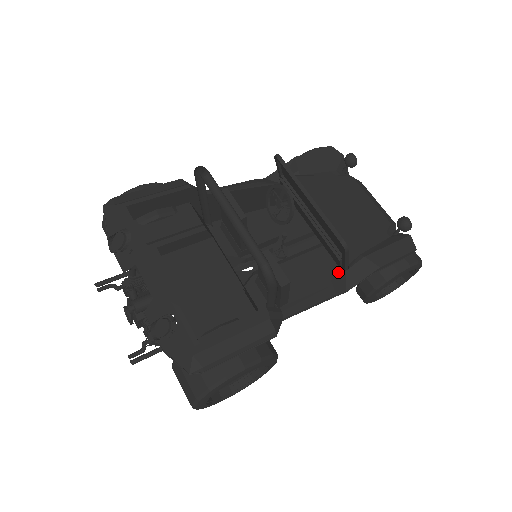
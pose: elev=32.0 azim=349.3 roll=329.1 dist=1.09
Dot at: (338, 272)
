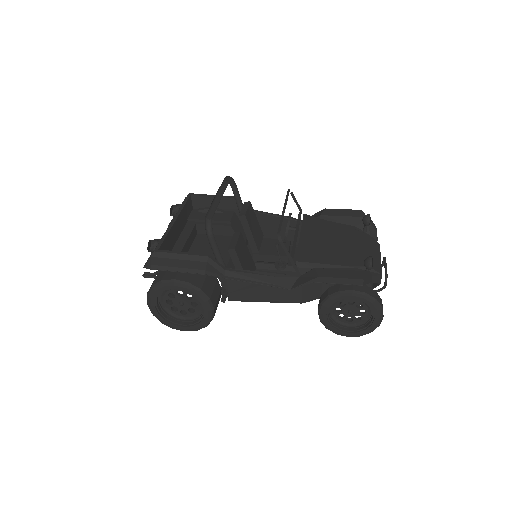
Dot at: (317, 296)
